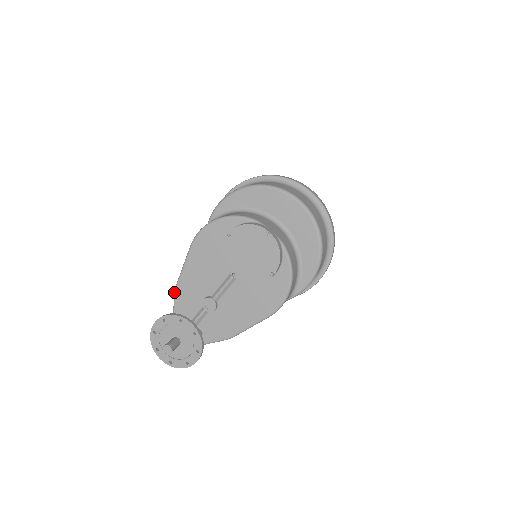
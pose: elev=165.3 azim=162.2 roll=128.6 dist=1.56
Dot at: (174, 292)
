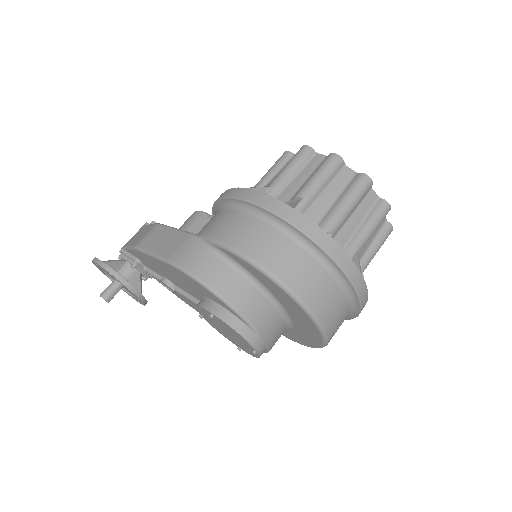
Dot at: (134, 247)
